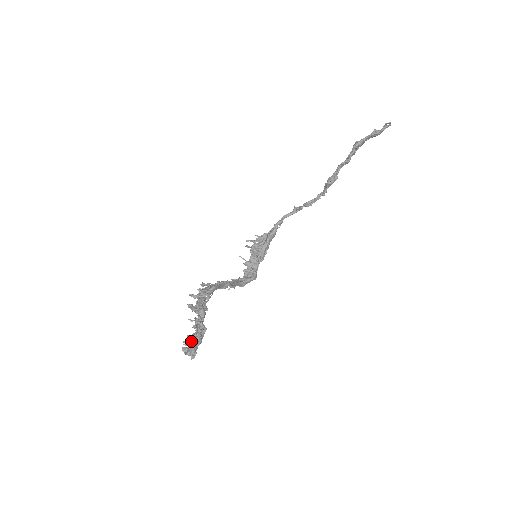
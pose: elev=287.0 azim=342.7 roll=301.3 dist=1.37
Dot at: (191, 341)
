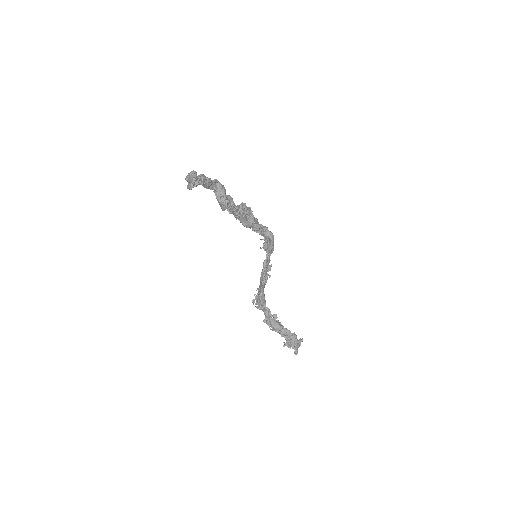
Dot at: (291, 344)
